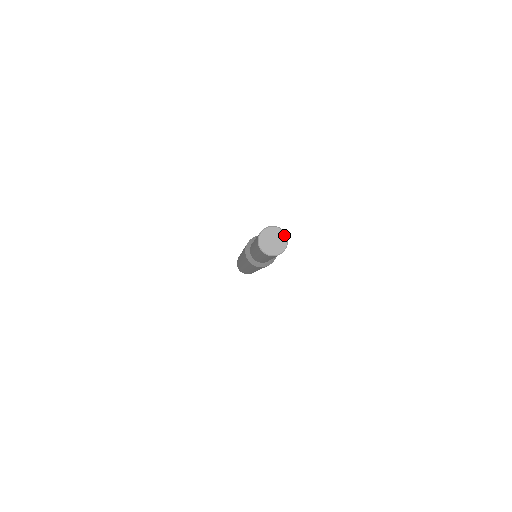
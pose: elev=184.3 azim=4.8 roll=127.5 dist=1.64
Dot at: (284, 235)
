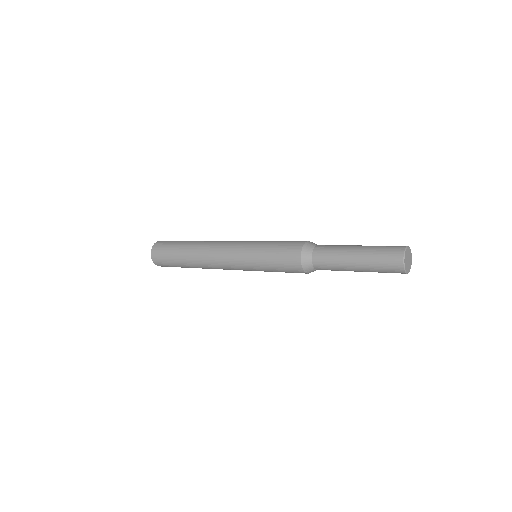
Dot at: (411, 255)
